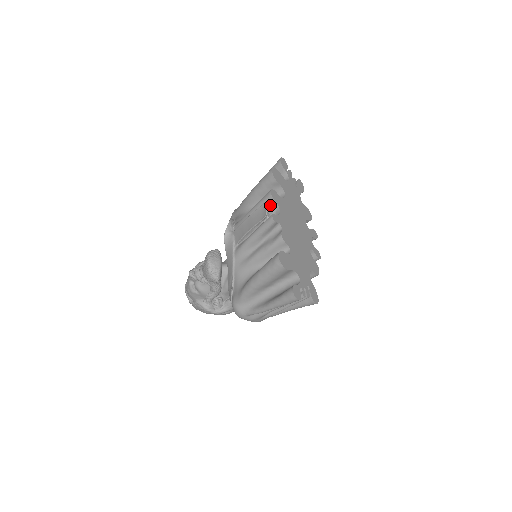
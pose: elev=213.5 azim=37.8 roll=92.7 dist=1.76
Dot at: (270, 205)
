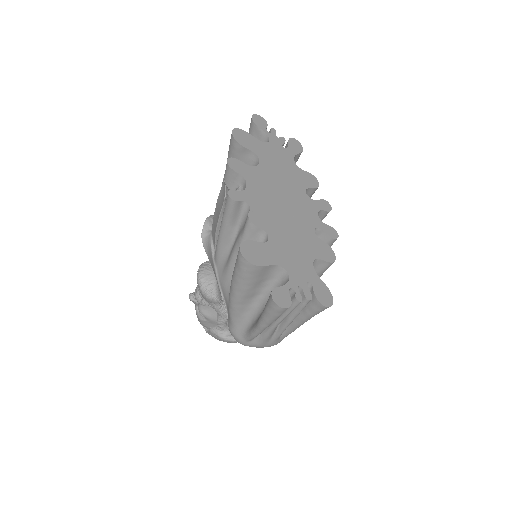
Dot at: (234, 180)
